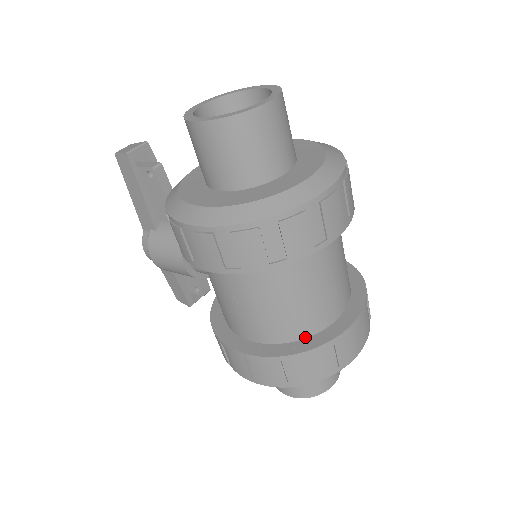
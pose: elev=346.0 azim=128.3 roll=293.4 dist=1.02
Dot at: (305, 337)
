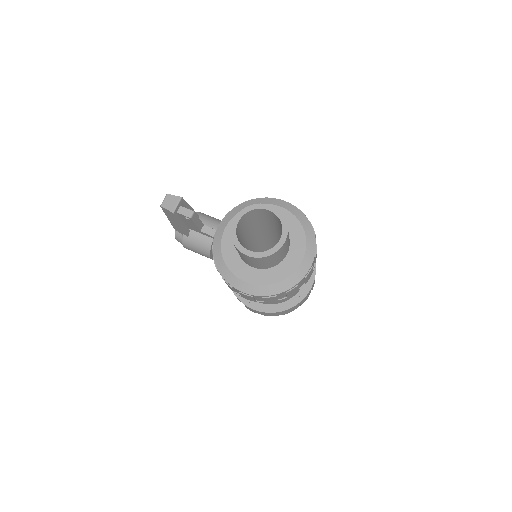
Dot at: (286, 301)
